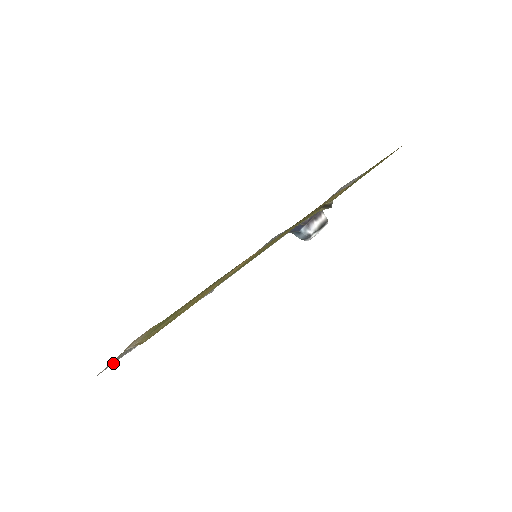
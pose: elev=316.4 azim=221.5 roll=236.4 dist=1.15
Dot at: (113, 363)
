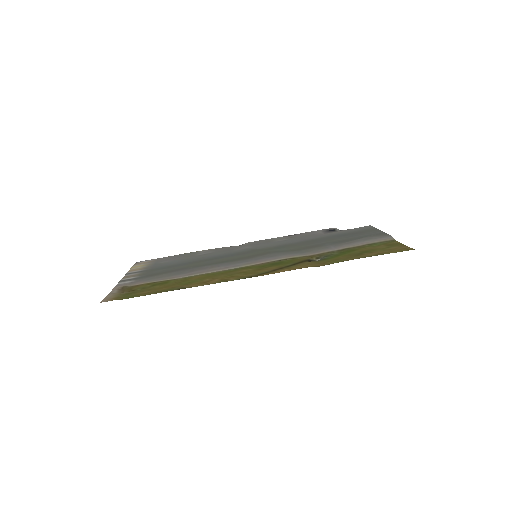
Dot at: occluded
